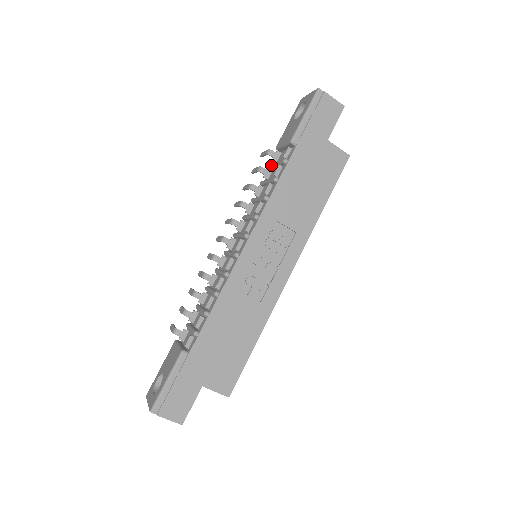
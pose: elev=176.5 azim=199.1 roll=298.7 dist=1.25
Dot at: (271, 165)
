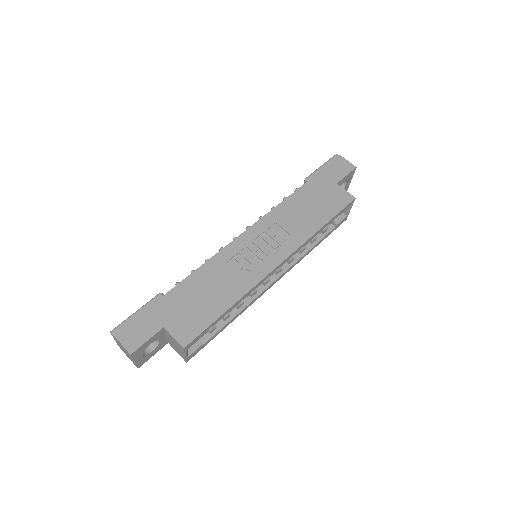
Dot at: occluded
